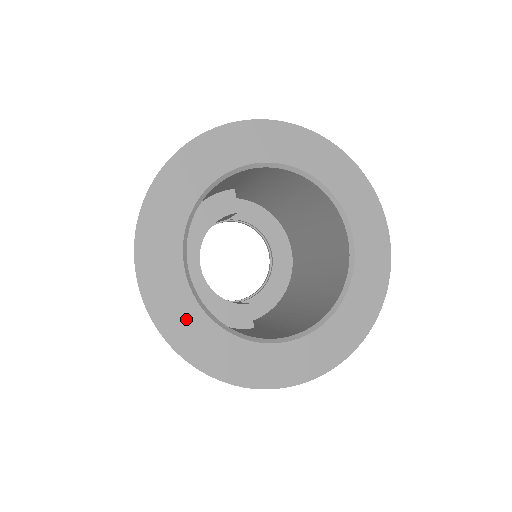
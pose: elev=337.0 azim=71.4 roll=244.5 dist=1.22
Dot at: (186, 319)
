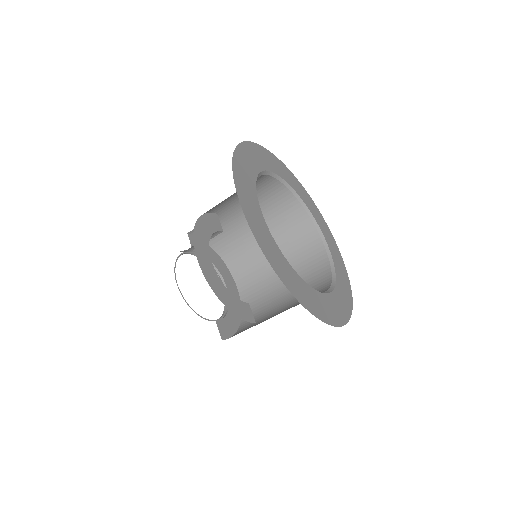
Dot at: (277, 257)
